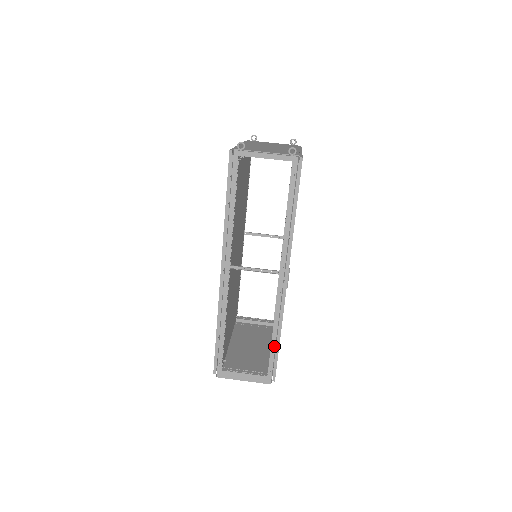
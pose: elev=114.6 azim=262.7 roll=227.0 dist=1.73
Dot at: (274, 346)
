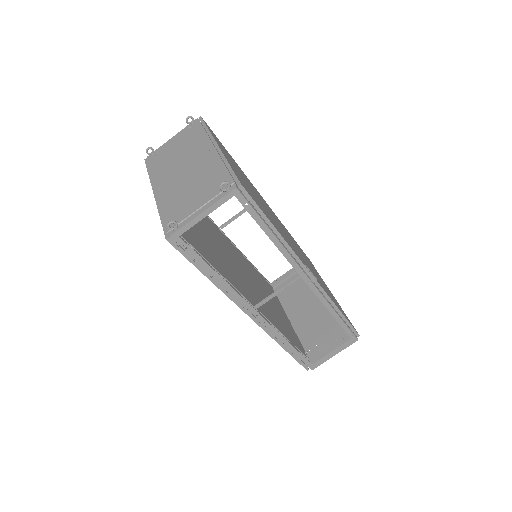
Dot at: (340, 320)
